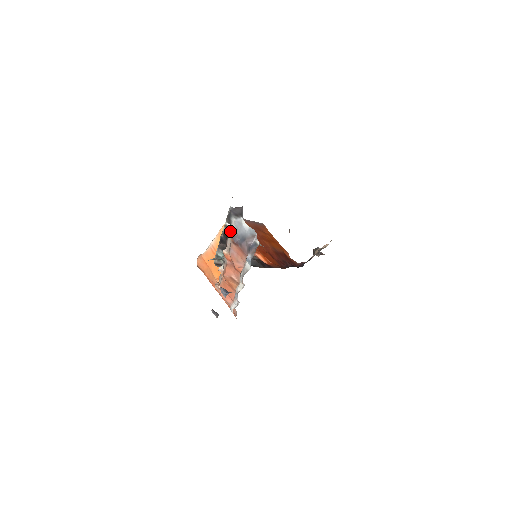
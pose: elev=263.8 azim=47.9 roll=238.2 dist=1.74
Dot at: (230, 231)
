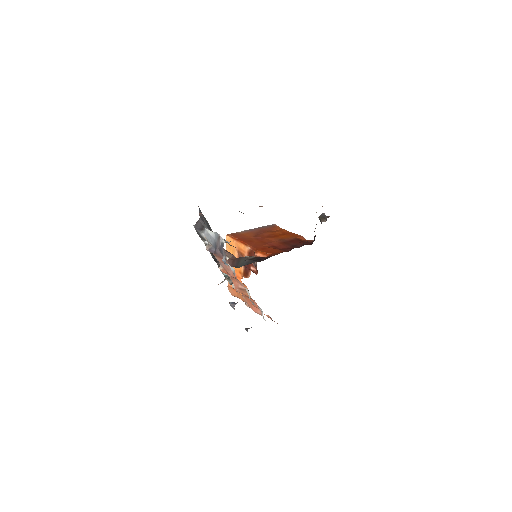
Dot at: (206, 247)
